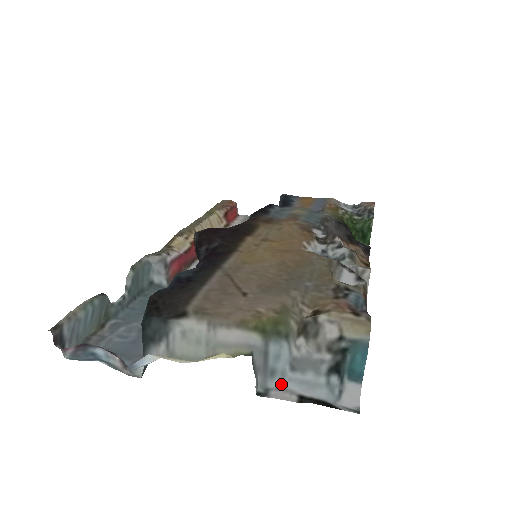
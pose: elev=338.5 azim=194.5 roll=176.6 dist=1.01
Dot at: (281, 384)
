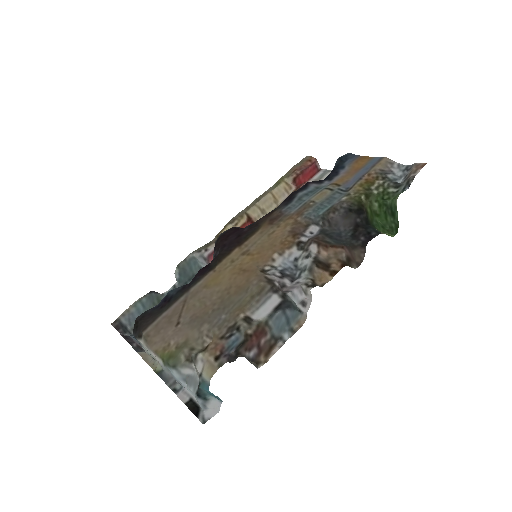
Dot at: (185, 388)
